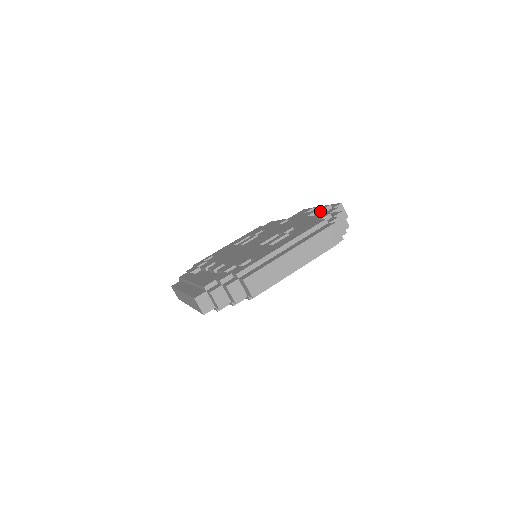
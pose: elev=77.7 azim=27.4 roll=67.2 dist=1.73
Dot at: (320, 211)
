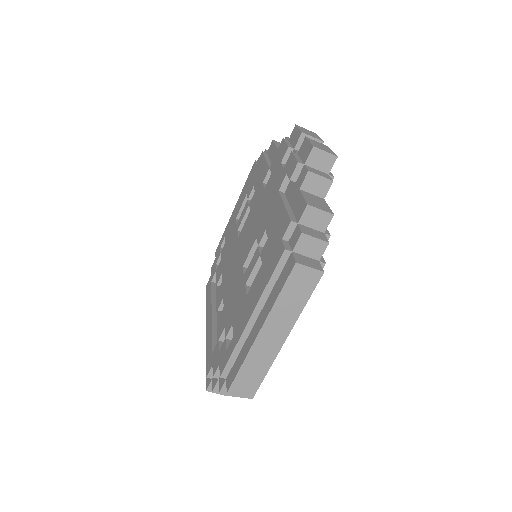
Dot at: (290, 179)
